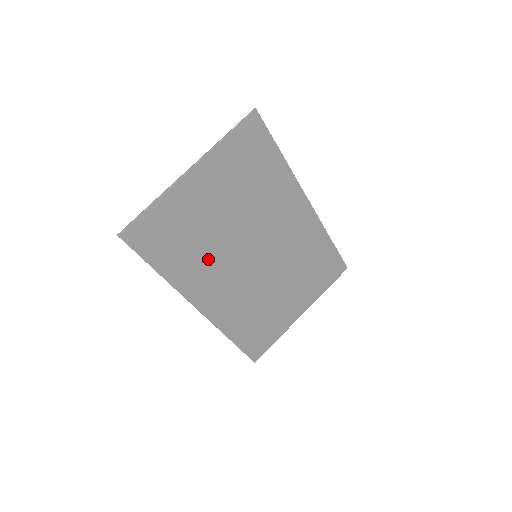
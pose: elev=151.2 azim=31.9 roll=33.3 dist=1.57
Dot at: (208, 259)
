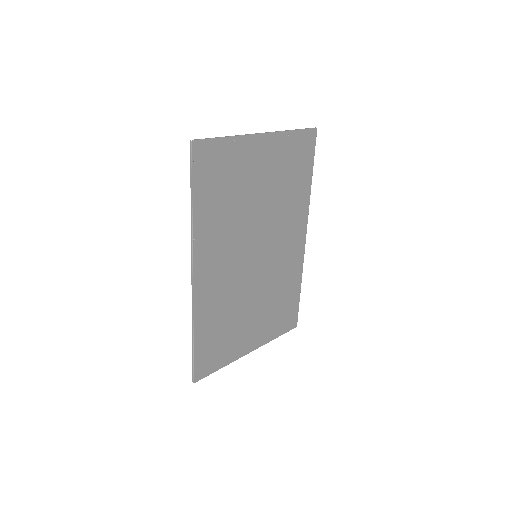
Dot at: (229, 227)
